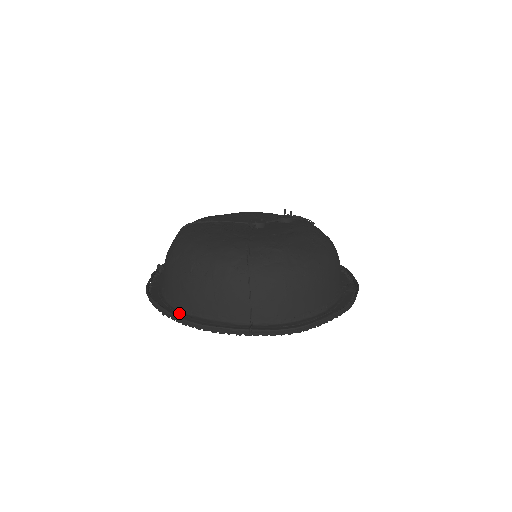
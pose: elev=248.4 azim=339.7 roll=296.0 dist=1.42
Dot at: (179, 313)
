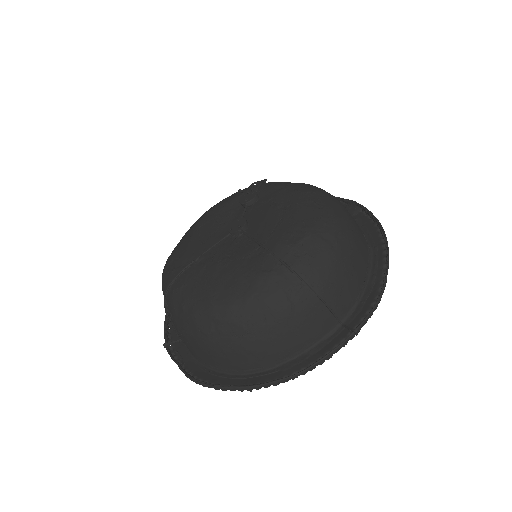
Dot at: (263, 375)
